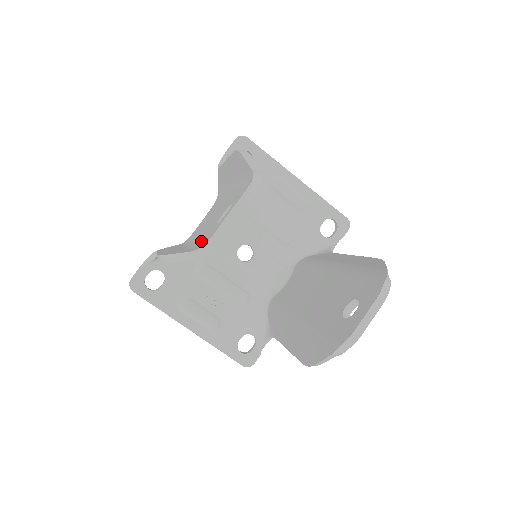
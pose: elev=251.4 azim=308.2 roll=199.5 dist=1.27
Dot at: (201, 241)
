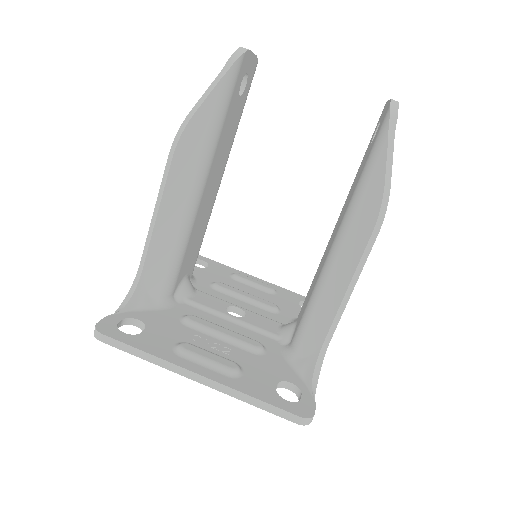
Dot at: occluded
